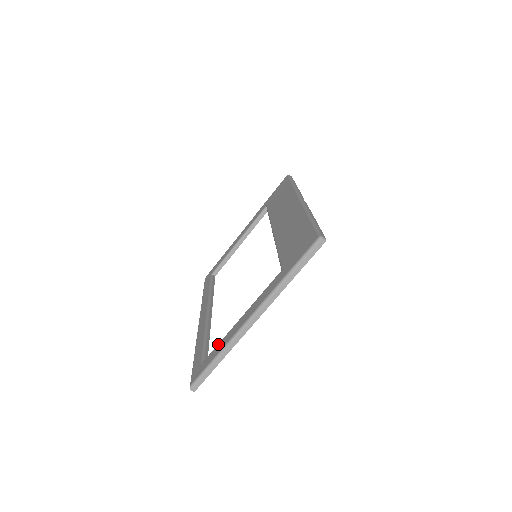
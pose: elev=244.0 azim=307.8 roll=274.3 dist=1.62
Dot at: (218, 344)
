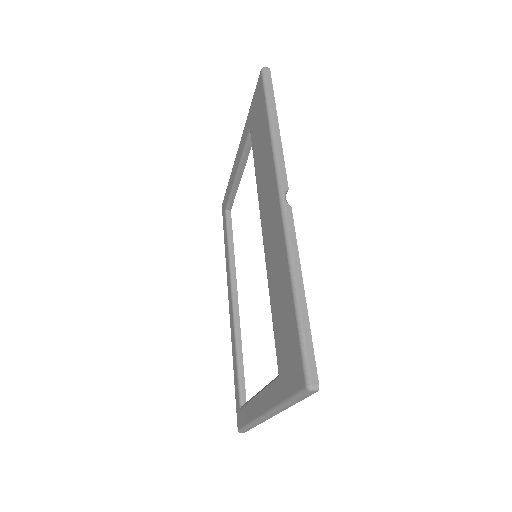
Dot at: (246, 405)
